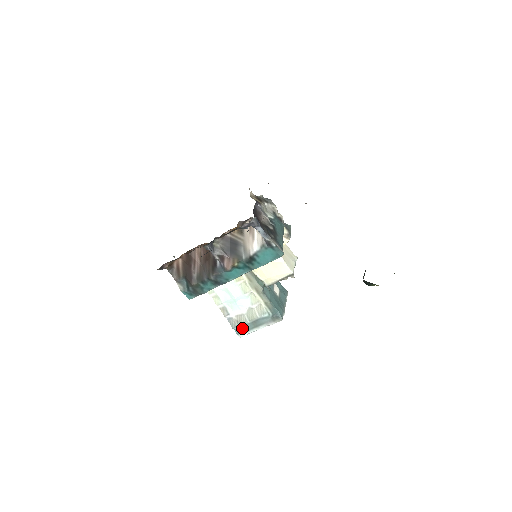
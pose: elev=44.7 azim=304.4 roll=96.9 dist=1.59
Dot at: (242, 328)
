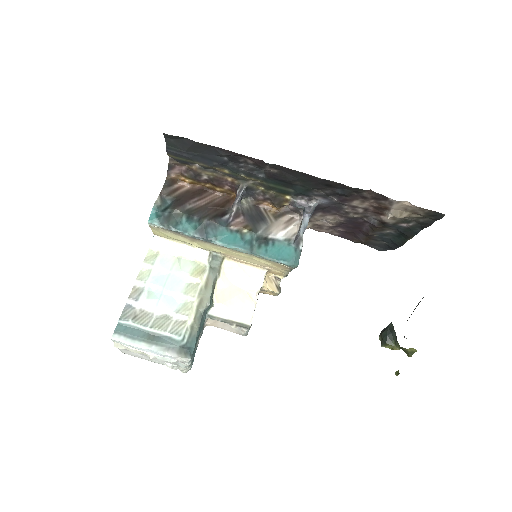
Dot at: (130, 329)
